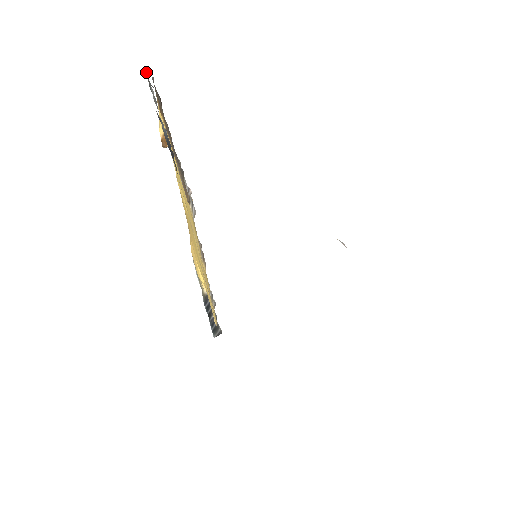
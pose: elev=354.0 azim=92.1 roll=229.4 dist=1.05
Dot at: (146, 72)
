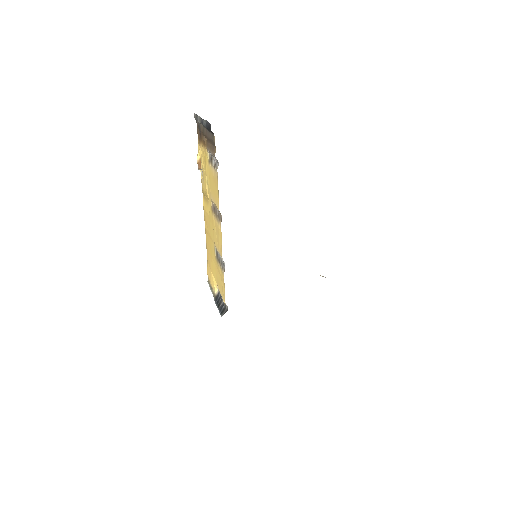
Dot at: (195, 116)
